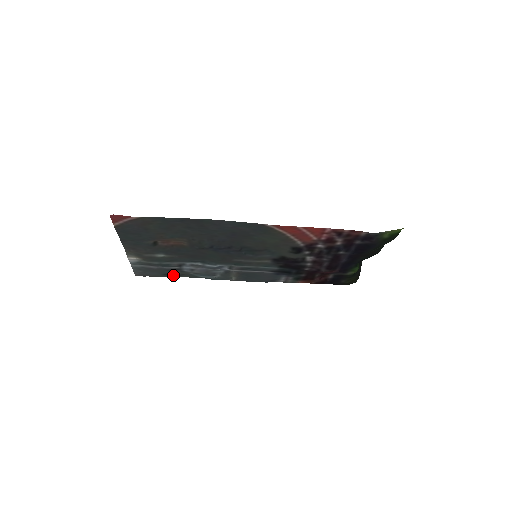
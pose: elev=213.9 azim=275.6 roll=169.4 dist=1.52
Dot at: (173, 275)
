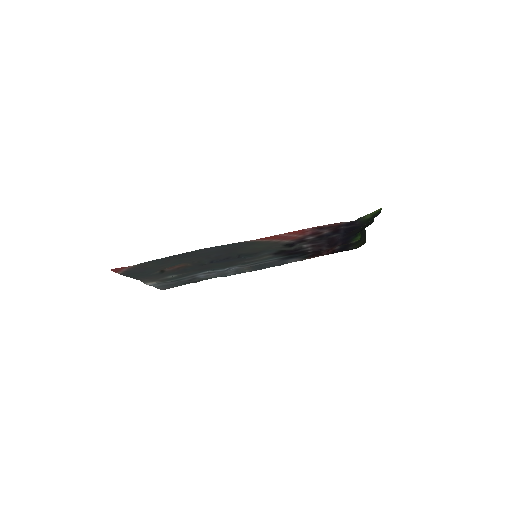
Dot at: (193, 282)
